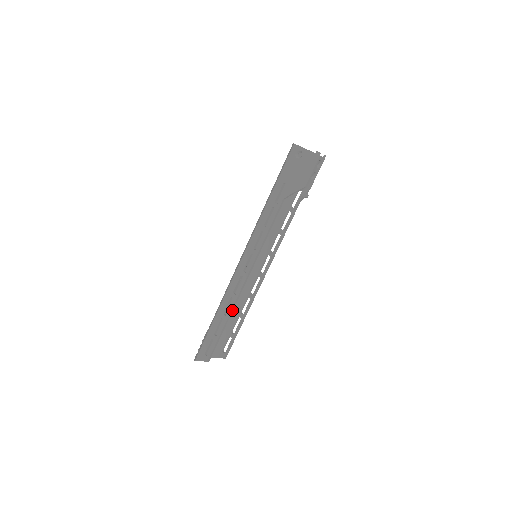
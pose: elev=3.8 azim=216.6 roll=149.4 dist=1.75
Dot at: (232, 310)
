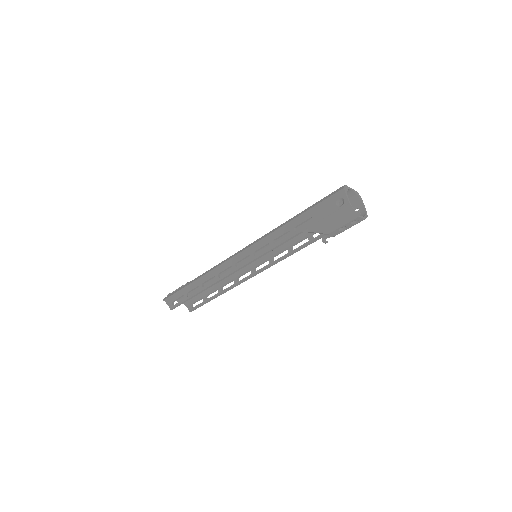
Dot at: occluded
